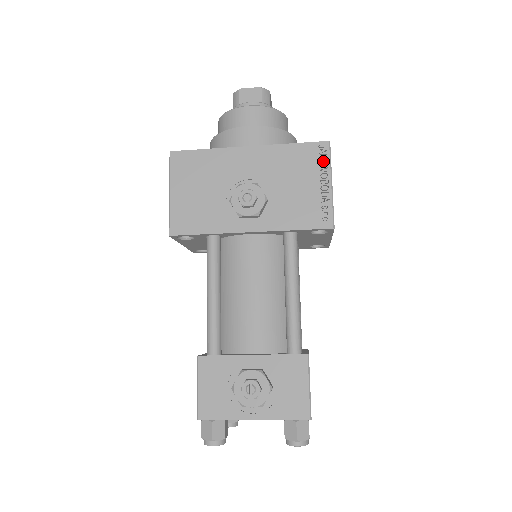
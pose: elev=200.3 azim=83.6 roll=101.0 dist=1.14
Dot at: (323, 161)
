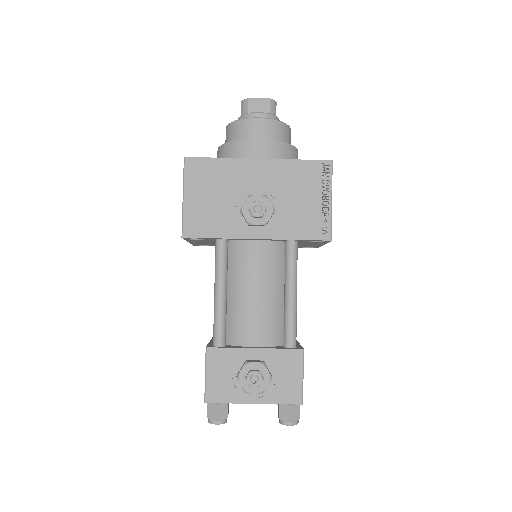
Dot at: (325, 178)
